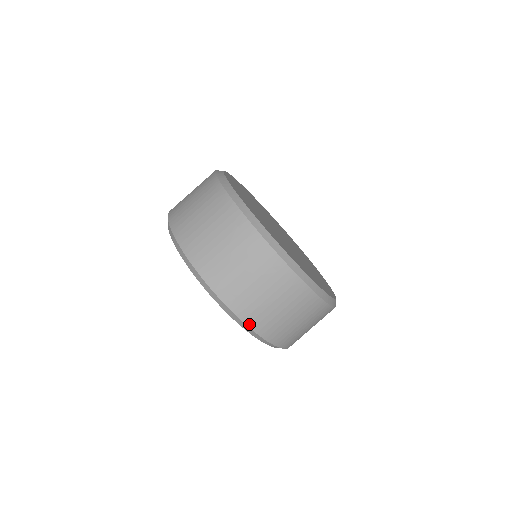
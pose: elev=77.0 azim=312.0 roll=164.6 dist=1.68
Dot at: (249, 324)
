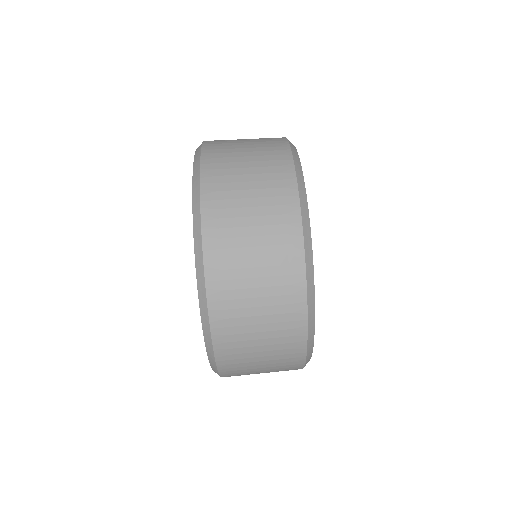
Dot at: (214, 329)
